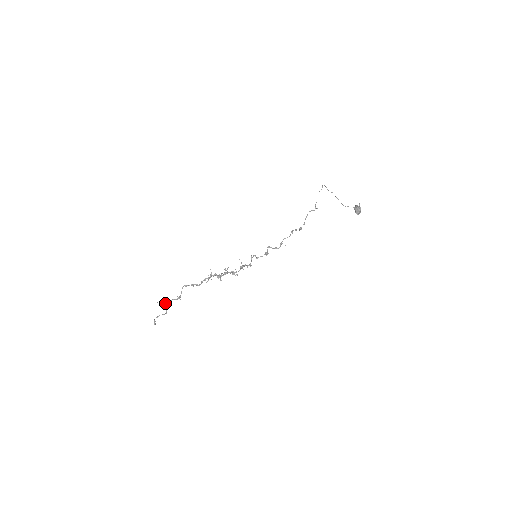
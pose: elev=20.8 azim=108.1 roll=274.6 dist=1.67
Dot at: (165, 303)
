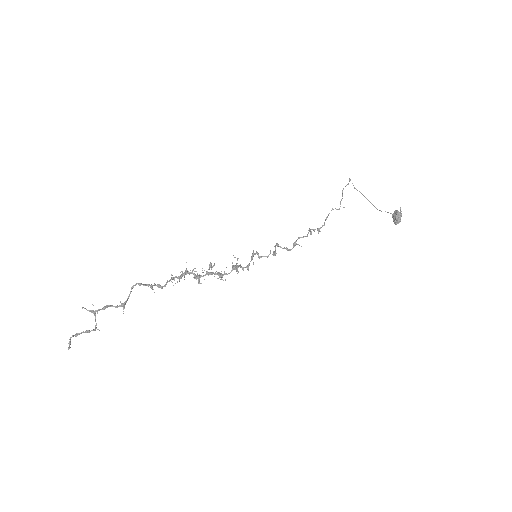
Dot at: (97, 310)
